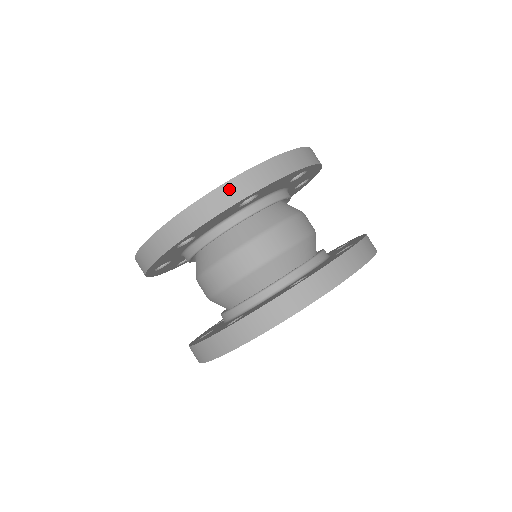
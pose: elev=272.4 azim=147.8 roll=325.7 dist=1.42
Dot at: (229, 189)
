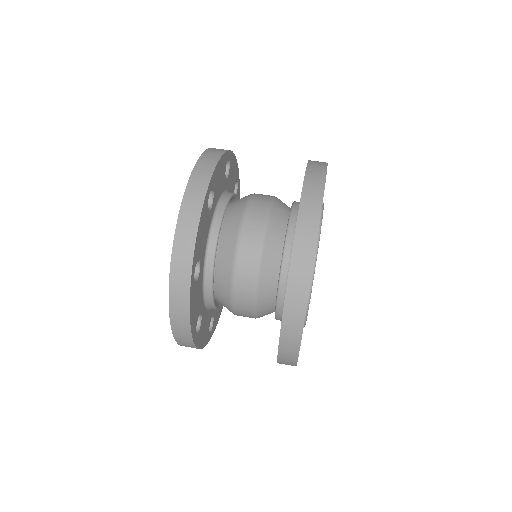
Dot at: (190, 197)
